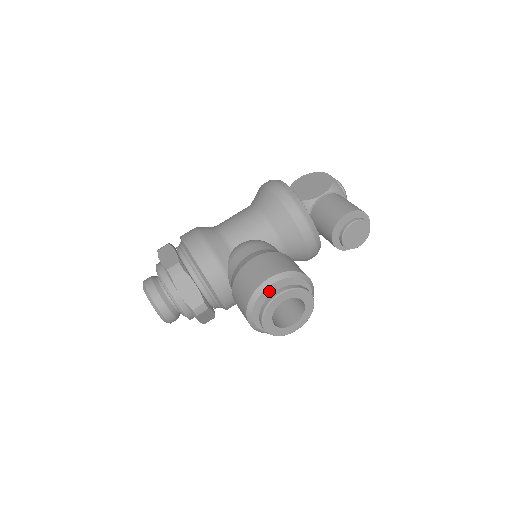
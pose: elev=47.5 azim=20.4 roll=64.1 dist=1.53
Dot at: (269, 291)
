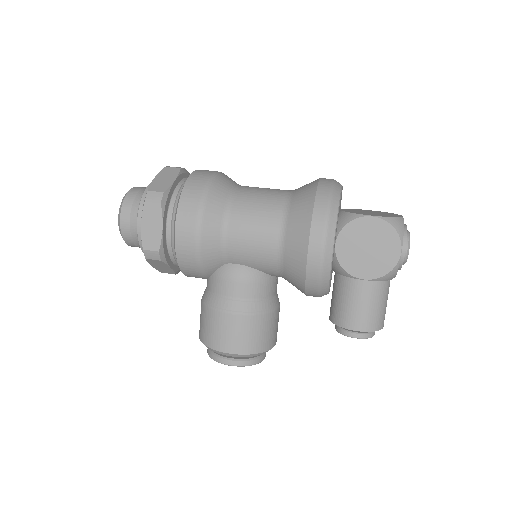
Dot at: occluded
